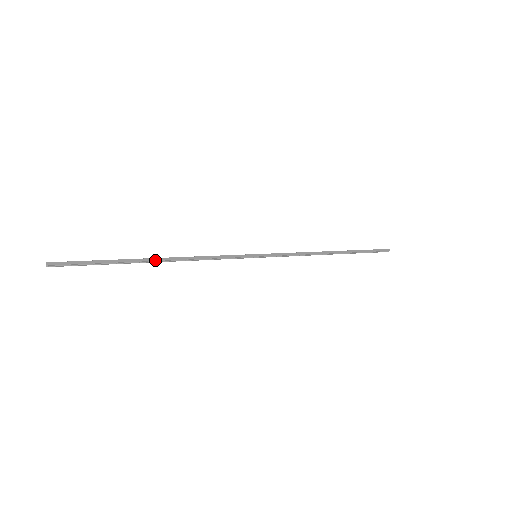
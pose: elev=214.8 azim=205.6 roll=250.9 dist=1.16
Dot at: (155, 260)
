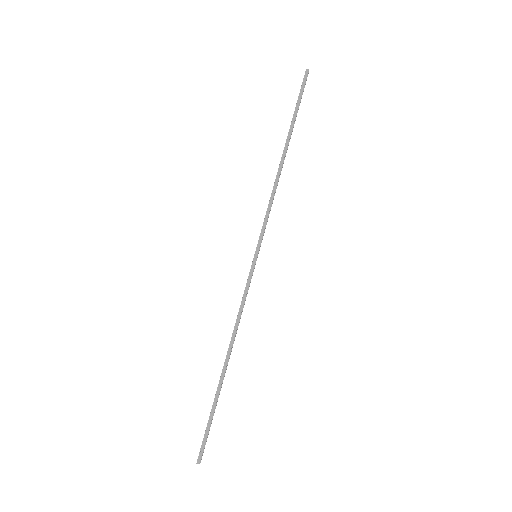
Dot at: (225, 367)
